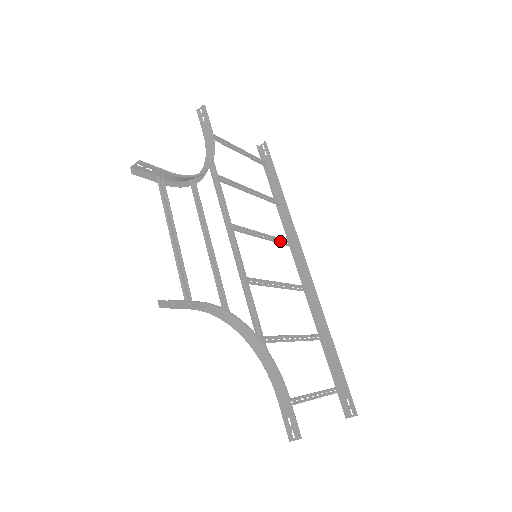
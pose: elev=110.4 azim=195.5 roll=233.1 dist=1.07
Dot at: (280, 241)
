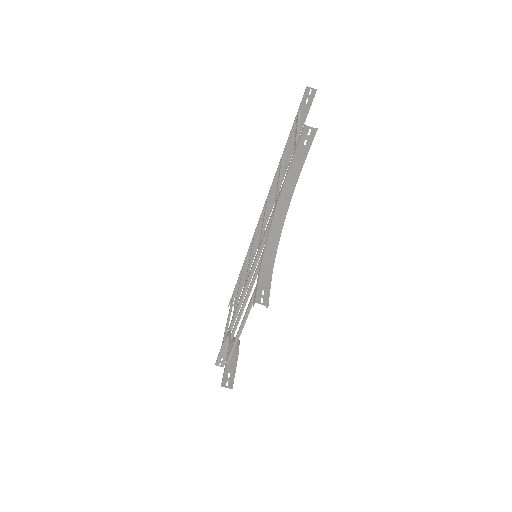
Dot at: (266, 206)
